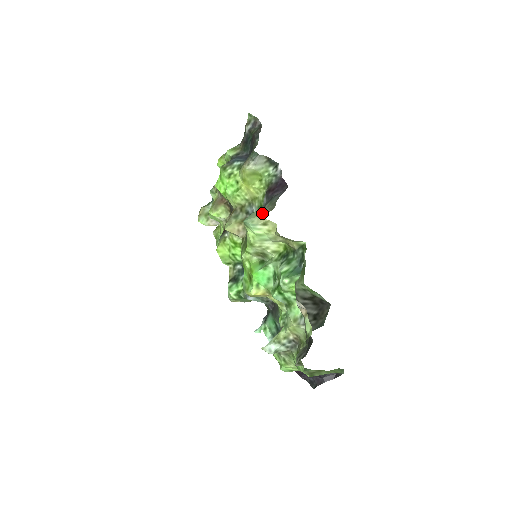
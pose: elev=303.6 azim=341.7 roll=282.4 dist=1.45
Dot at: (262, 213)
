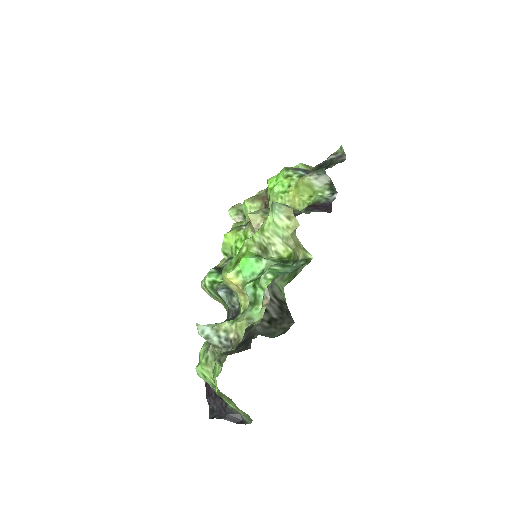
Dot at: occluded
